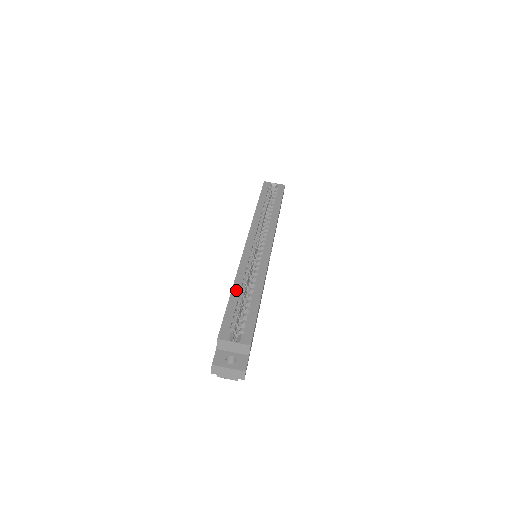
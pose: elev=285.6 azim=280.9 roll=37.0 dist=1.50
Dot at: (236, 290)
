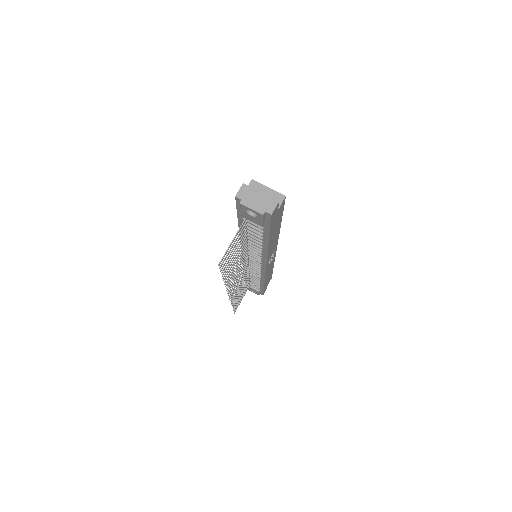
Dot at: occluded
